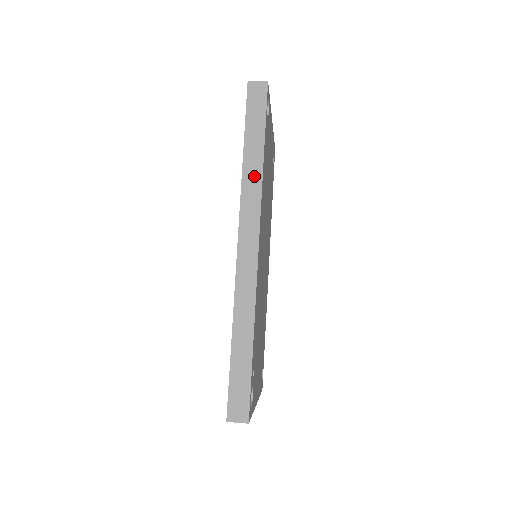
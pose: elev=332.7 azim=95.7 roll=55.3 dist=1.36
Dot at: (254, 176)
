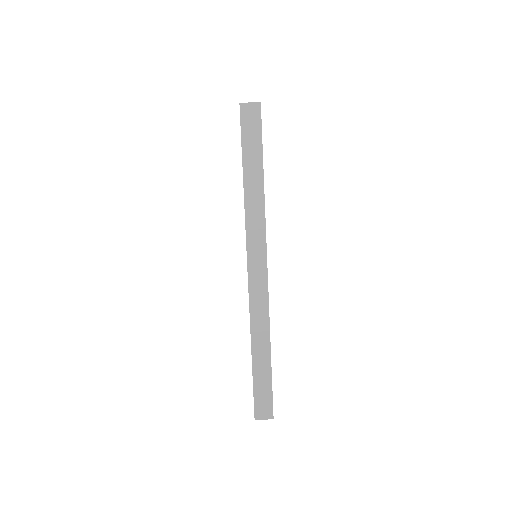
Dot at: (256, 205)
